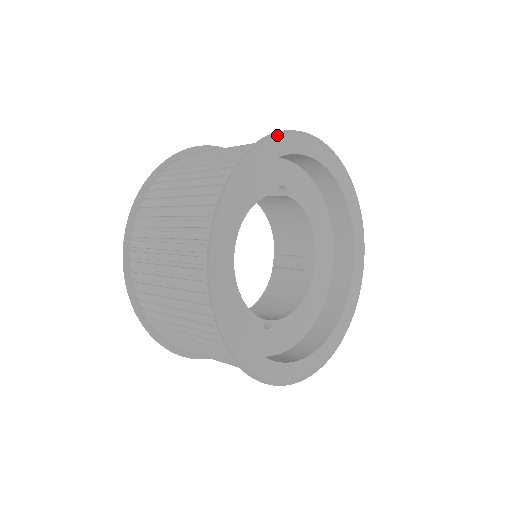
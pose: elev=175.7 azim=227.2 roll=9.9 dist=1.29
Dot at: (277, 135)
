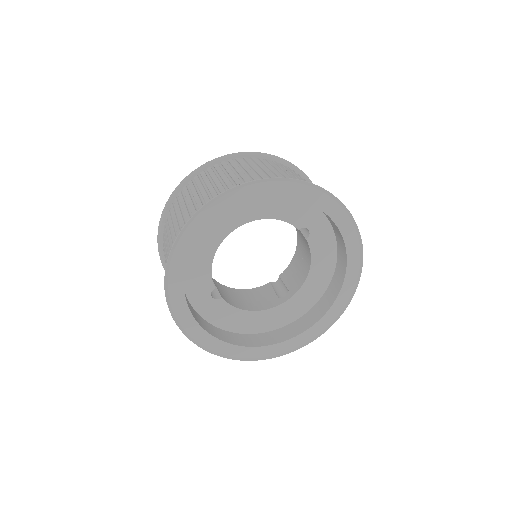
Dot at: (321, 190)
